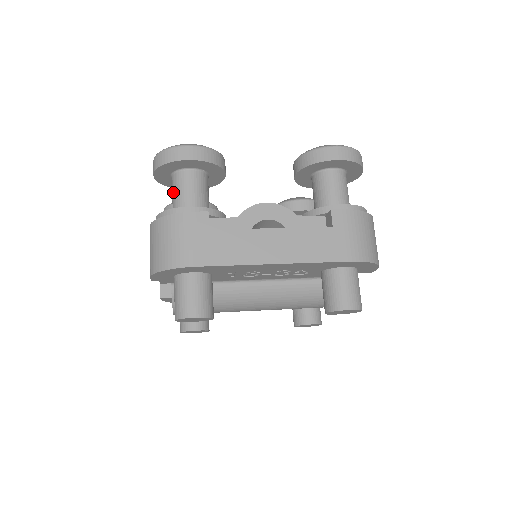
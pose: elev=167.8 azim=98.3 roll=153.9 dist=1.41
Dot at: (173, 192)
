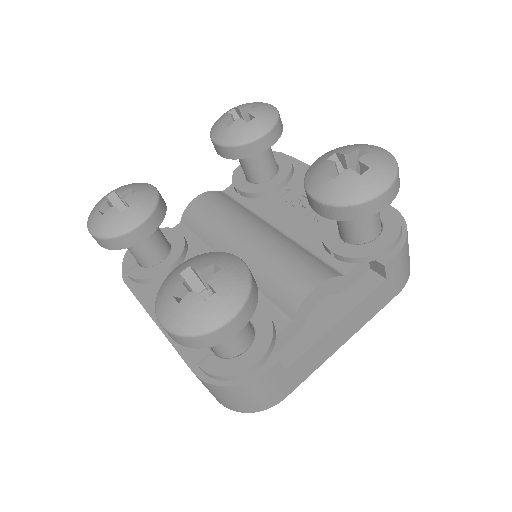
Dot at: occluded
